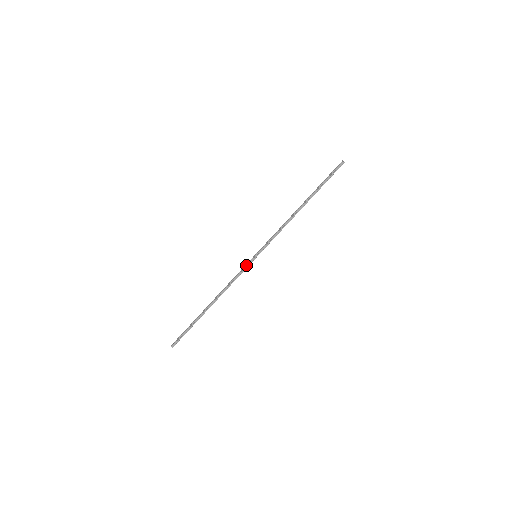
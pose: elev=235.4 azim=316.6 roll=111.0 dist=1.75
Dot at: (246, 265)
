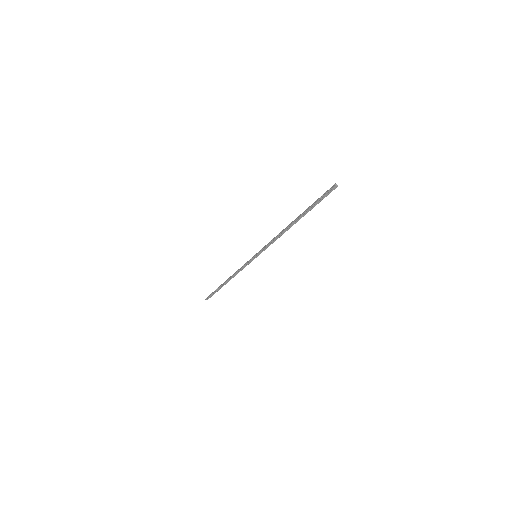
Dot at: (248, 261)
